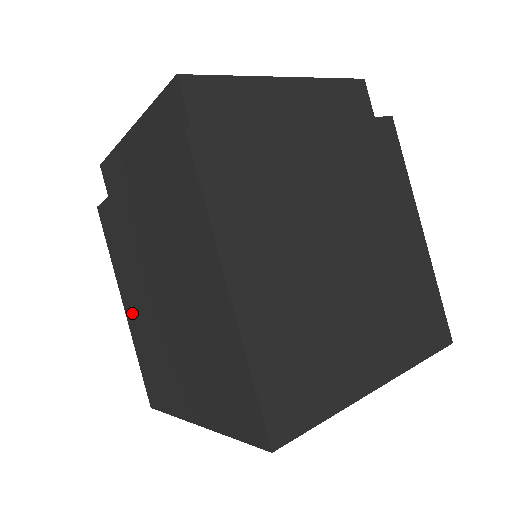
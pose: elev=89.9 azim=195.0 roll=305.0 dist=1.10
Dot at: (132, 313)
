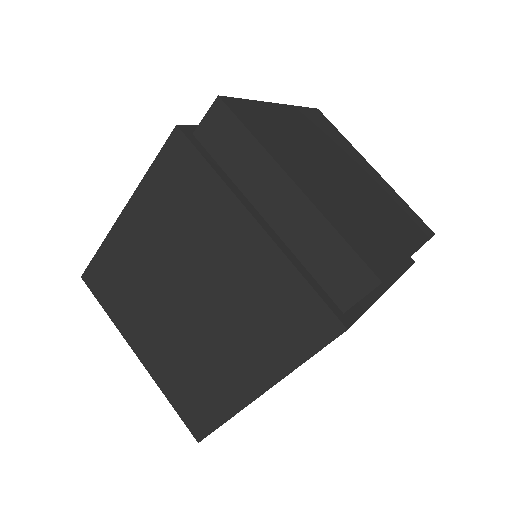
Dot at: (132, 232)
